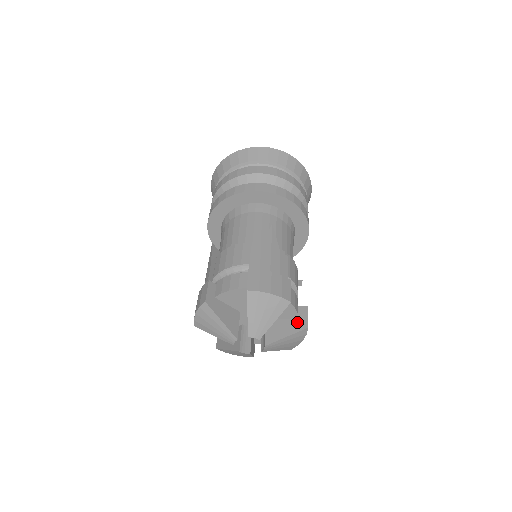
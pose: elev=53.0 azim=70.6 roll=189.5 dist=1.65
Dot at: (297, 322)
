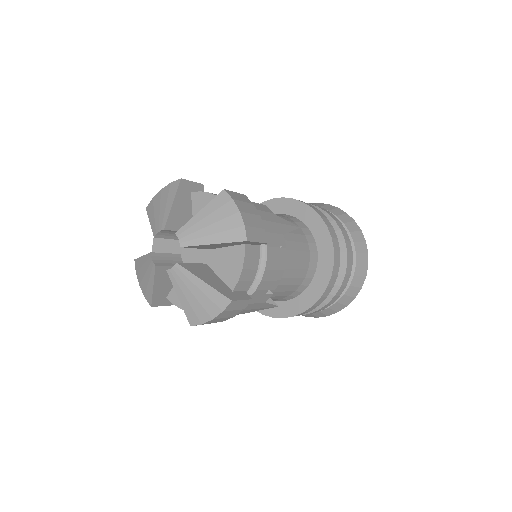
Dot at: (228, 290)
